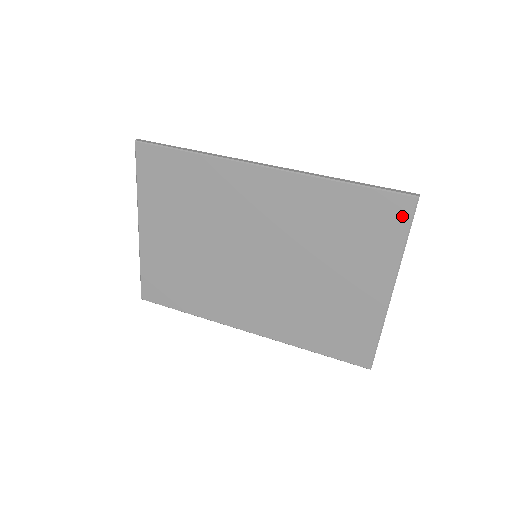
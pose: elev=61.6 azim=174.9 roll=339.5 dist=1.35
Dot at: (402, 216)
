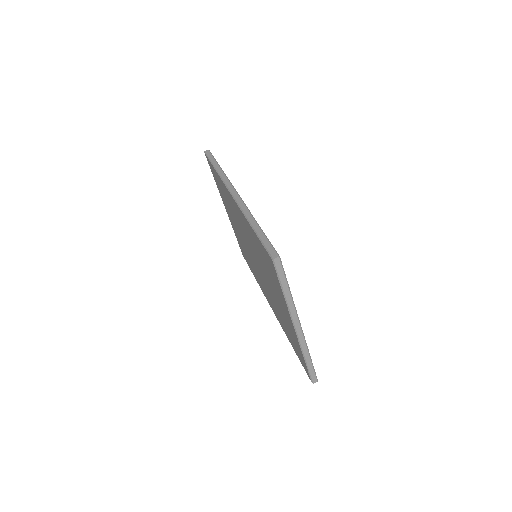
Dot at: (274, 270)
